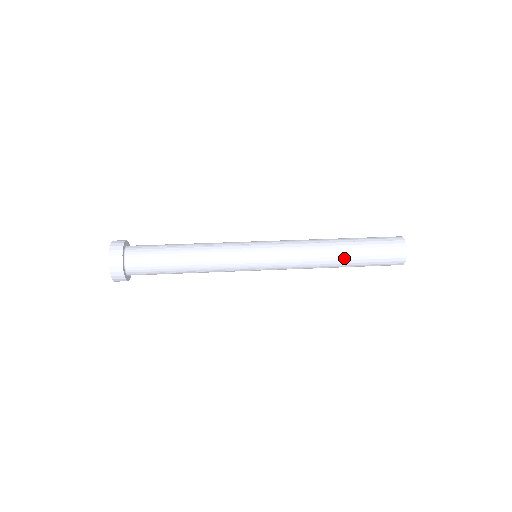
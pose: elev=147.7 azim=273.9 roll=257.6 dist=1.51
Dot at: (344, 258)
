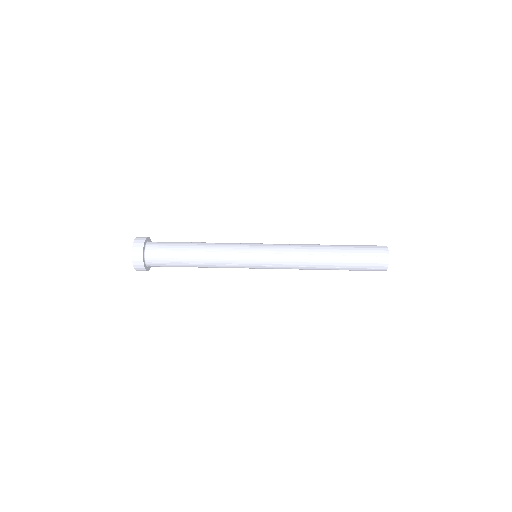
Dot at: (332, 257)
